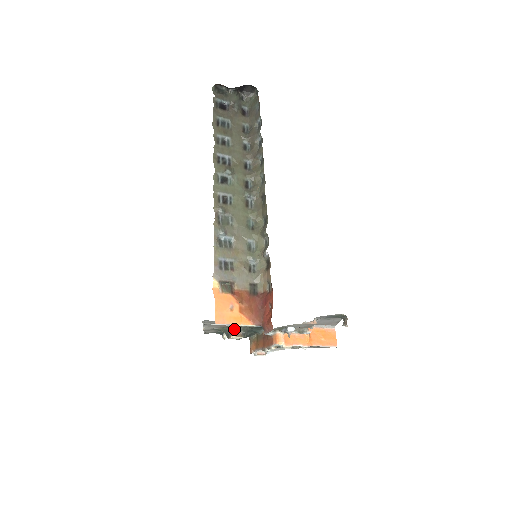
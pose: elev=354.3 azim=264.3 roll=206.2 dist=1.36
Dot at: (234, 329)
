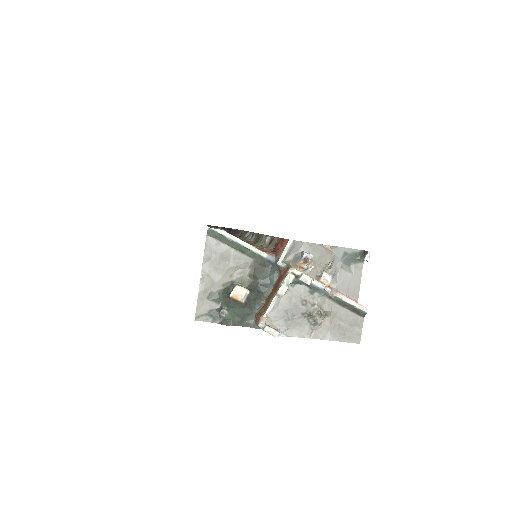
Dot at: (238, 285)
